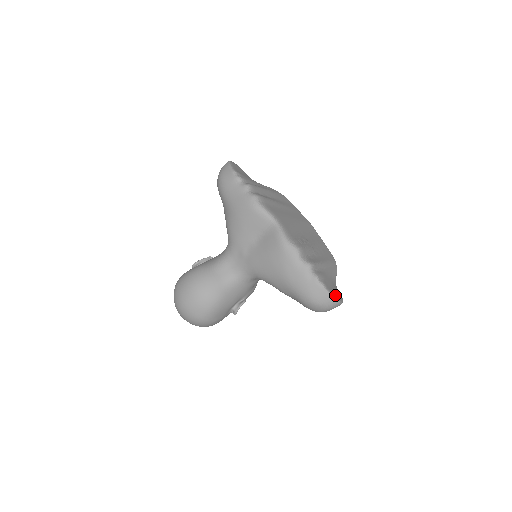
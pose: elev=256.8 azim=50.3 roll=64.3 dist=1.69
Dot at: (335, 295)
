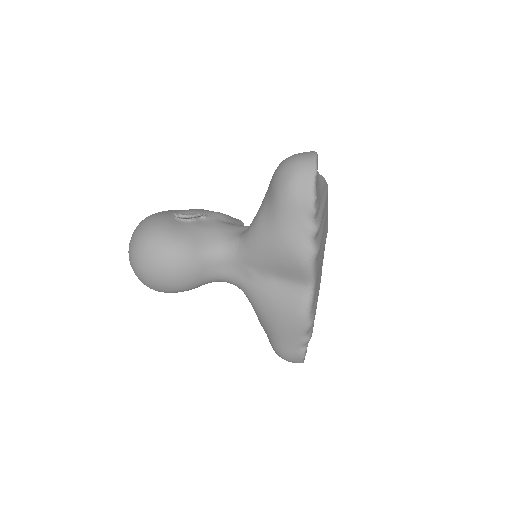
Dot at: occluded
